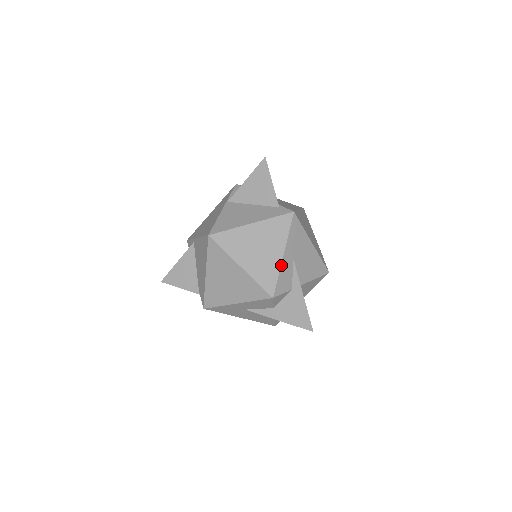
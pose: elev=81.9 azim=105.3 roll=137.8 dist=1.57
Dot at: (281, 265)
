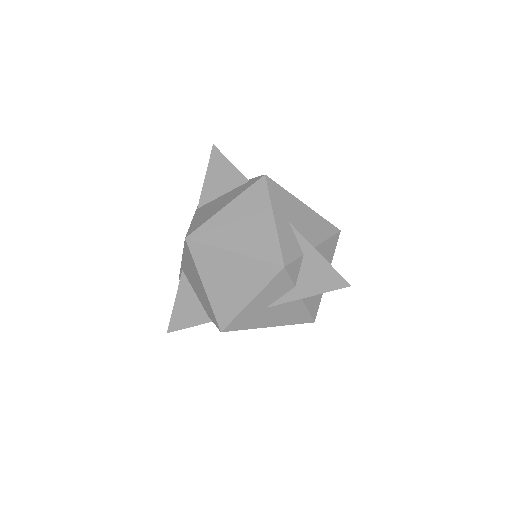
Dot at: (277, 230)
